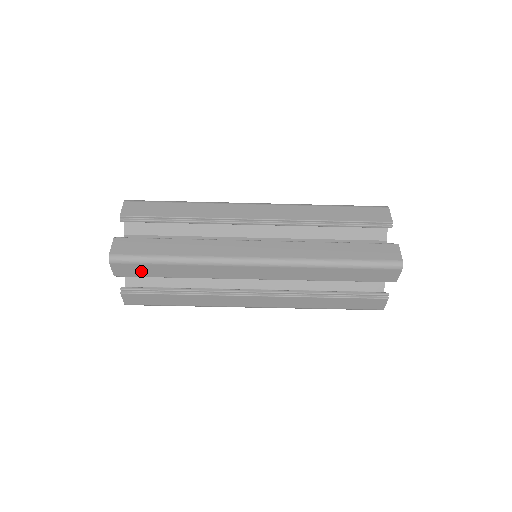
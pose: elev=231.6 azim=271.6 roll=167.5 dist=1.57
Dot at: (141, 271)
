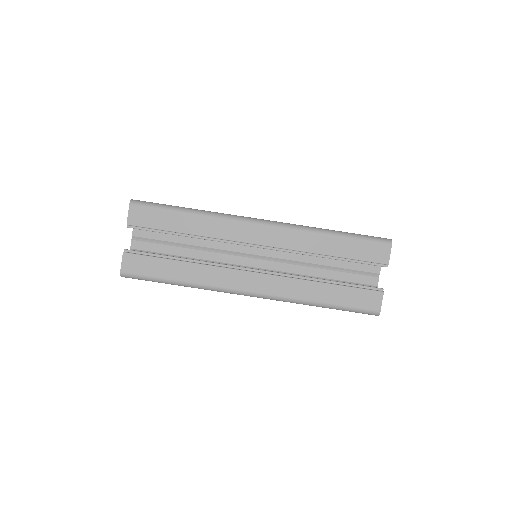
Dot at: (154, 220)
